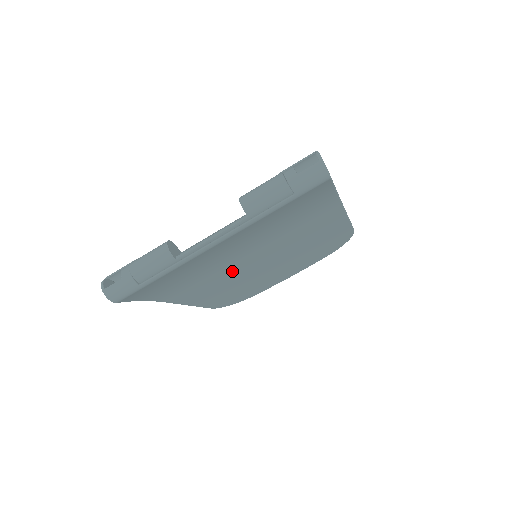
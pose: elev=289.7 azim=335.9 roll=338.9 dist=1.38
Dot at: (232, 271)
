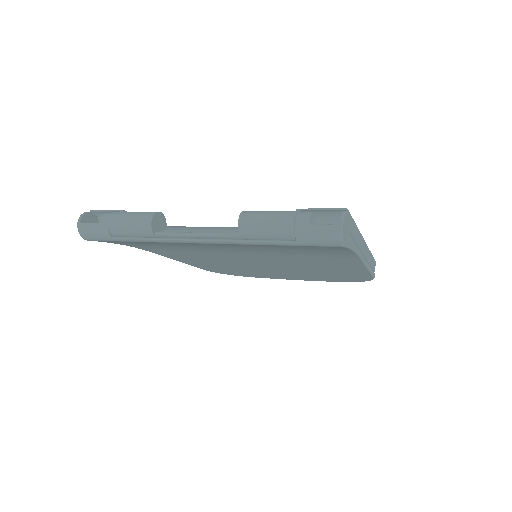
Dot at: (226, 257)
